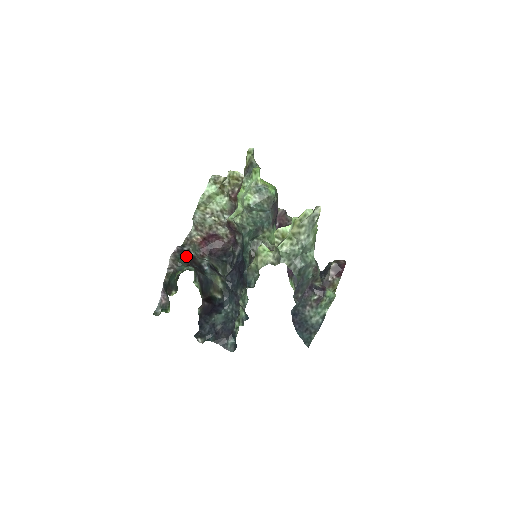
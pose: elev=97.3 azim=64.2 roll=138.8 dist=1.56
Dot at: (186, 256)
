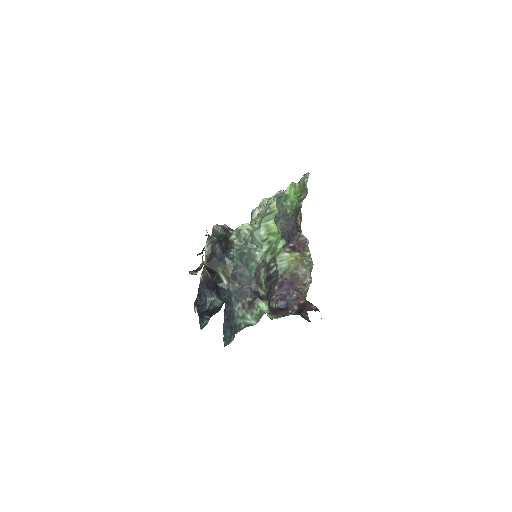
Dot at: (225, 235)
